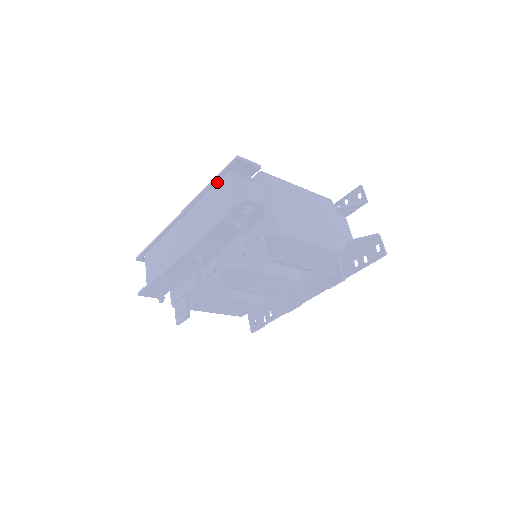
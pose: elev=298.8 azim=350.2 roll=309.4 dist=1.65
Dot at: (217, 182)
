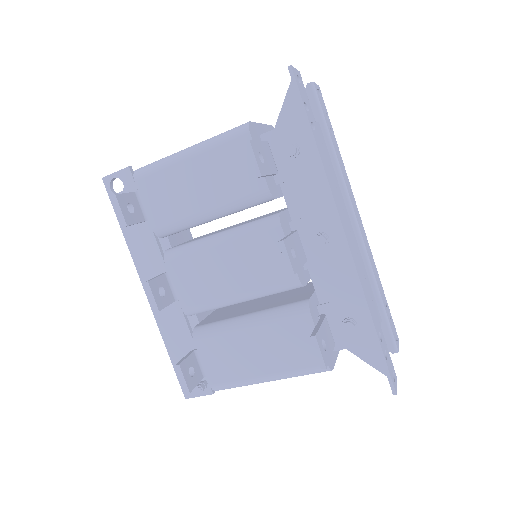
Dot at: occluded
